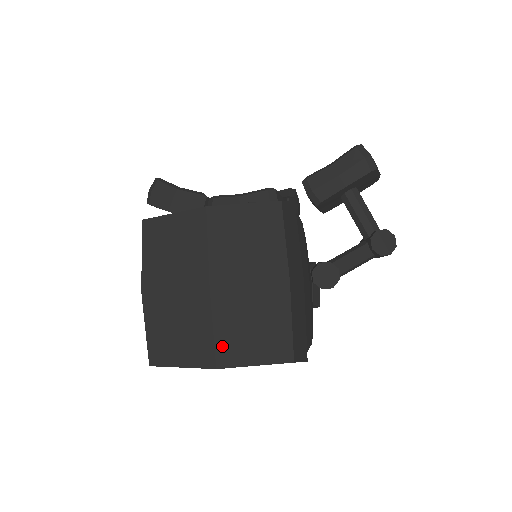
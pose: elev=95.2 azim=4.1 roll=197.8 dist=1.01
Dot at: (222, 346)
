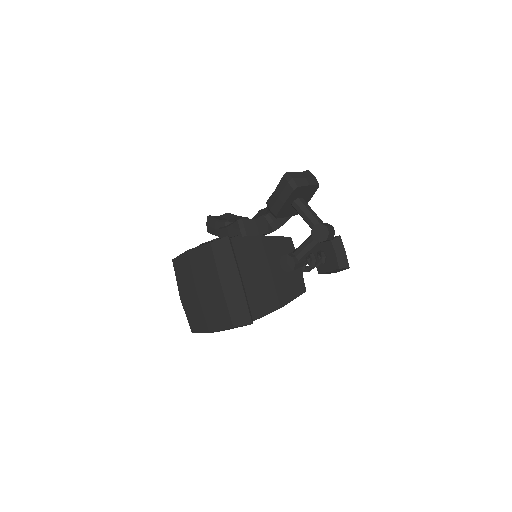
Dot at: (208, 322)
